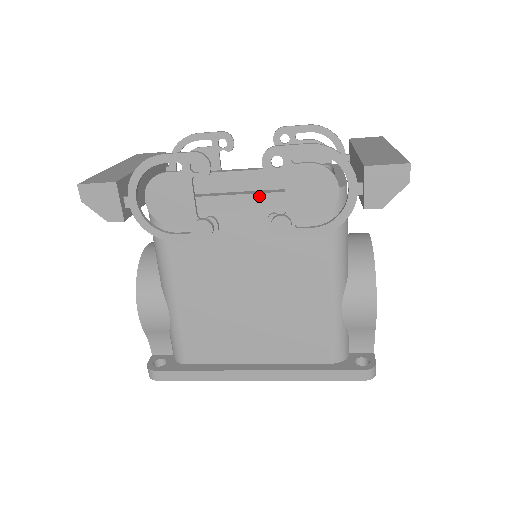
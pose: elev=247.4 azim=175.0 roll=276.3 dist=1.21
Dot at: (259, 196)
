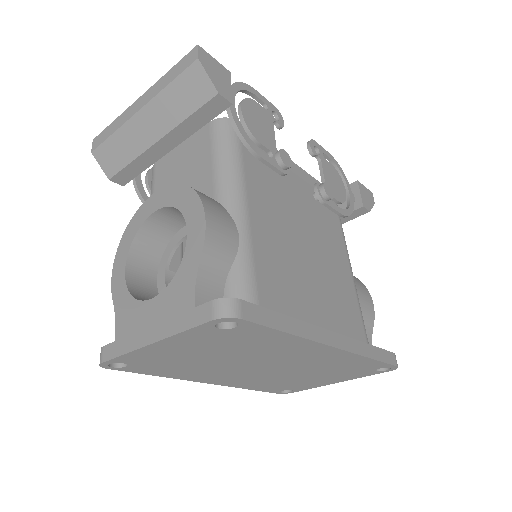
Dot at: (302, 171)
